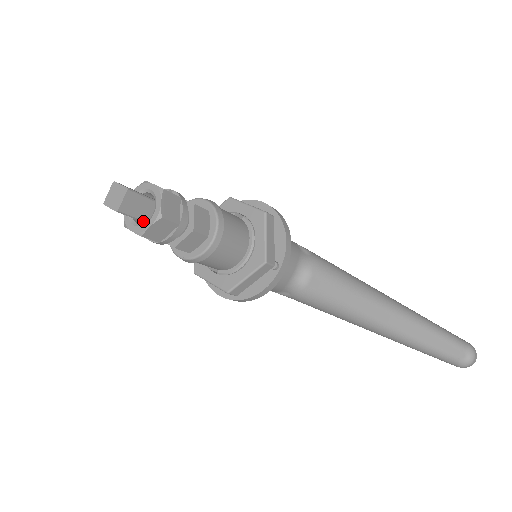
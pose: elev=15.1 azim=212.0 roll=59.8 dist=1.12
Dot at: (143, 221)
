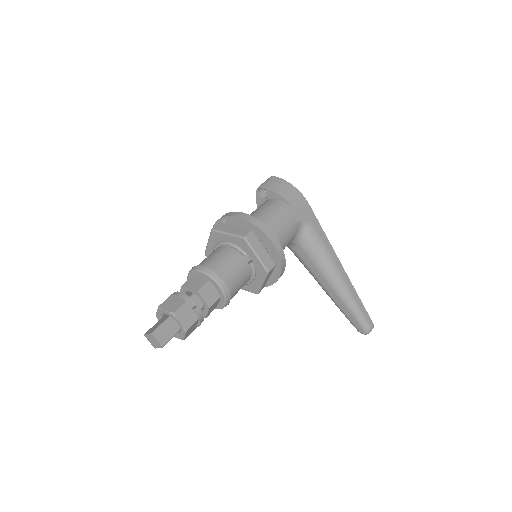
Dot at: occluded
